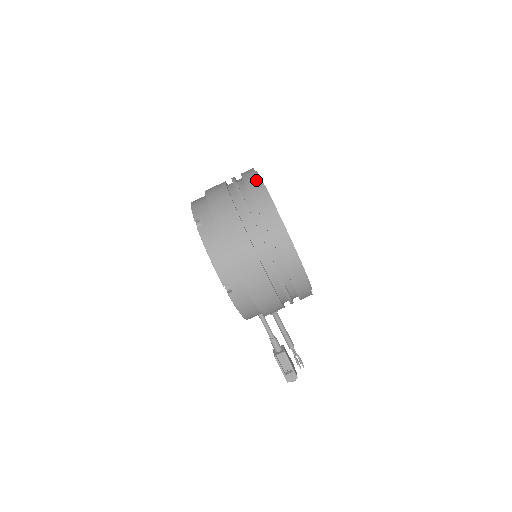
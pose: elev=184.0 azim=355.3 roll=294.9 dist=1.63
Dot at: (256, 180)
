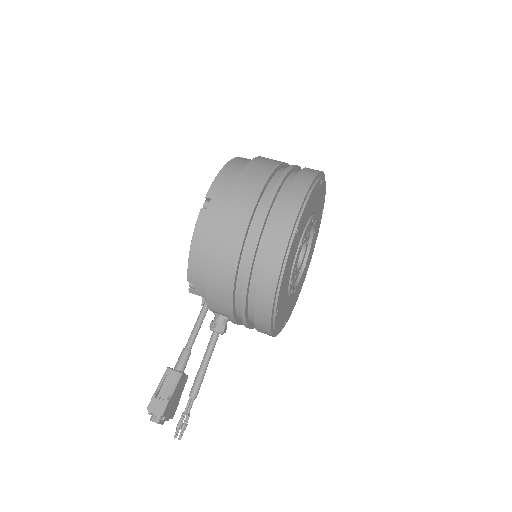
Dot at: occluded
